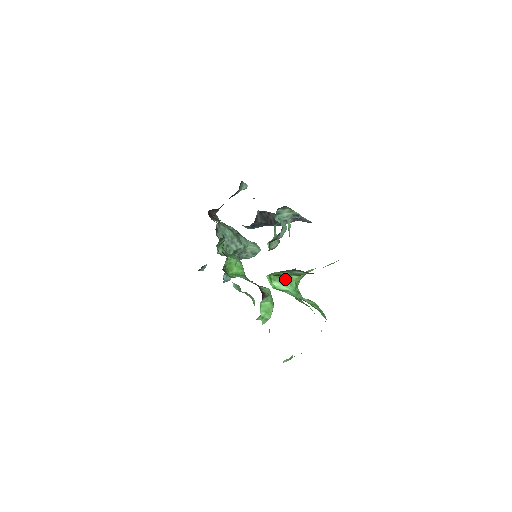
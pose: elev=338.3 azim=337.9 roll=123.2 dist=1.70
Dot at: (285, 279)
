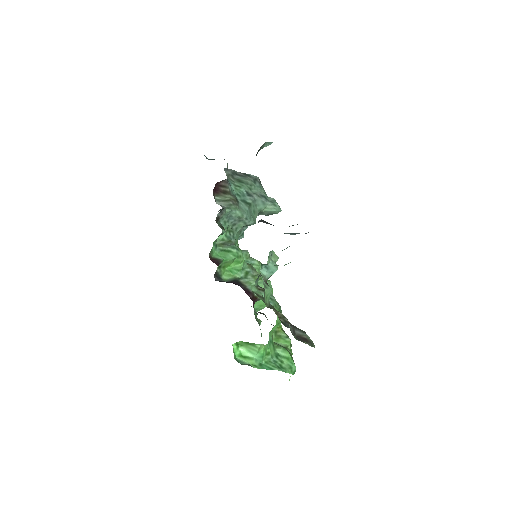
Dot at: (253, 346)
